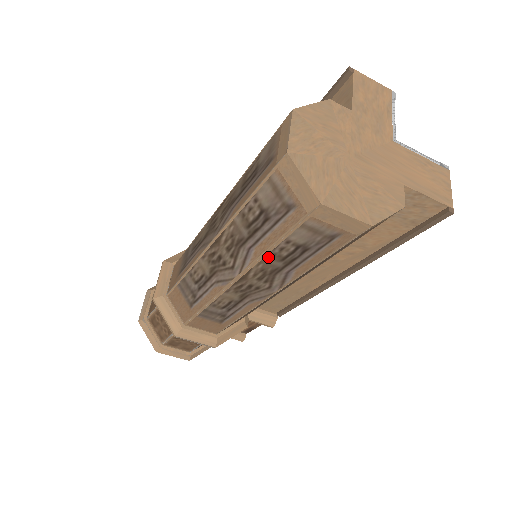
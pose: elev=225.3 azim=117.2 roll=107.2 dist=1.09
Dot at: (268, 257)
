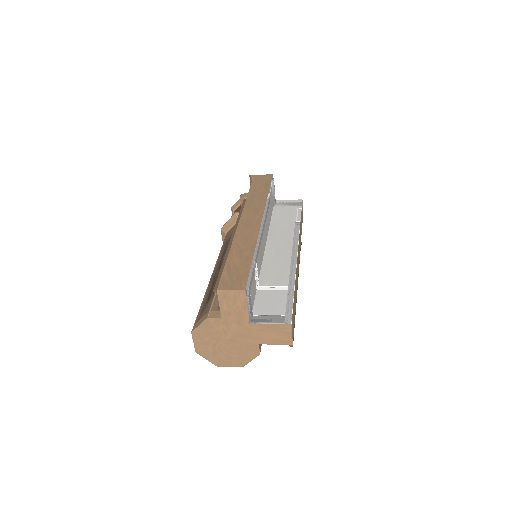
Dot at: occluded
